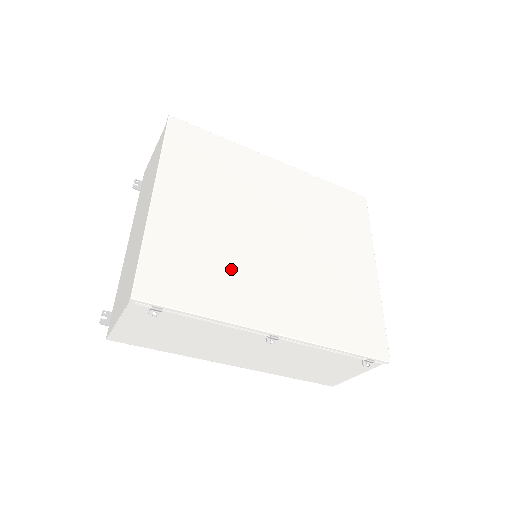
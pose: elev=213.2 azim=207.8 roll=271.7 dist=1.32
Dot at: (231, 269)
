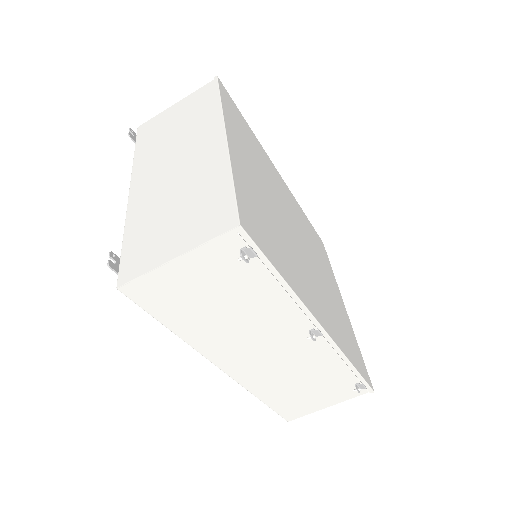
Dot at: (286, 247)
